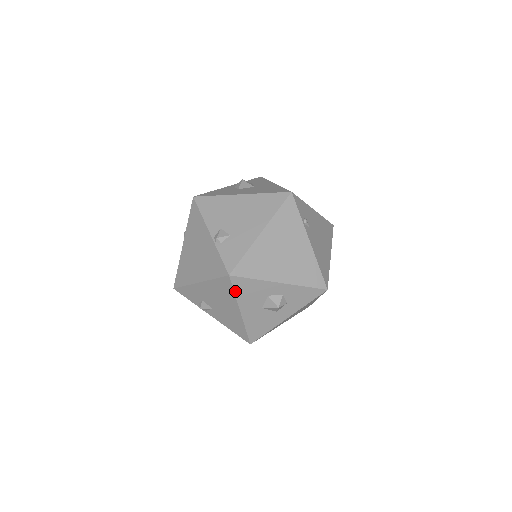
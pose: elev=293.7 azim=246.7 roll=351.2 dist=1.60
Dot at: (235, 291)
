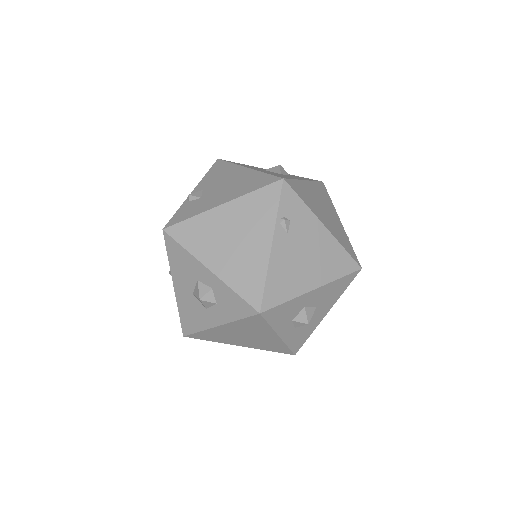
Dot at: (168, 254)
